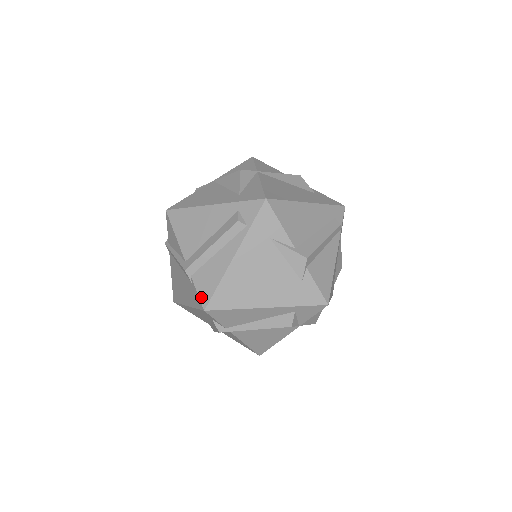
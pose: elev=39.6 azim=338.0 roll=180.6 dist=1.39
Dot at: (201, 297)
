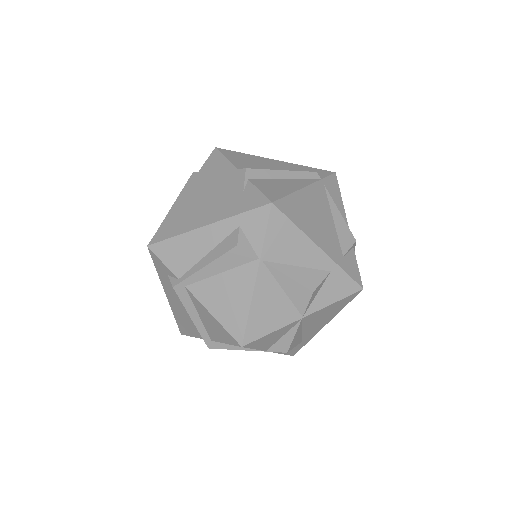
Dot at: occluded
